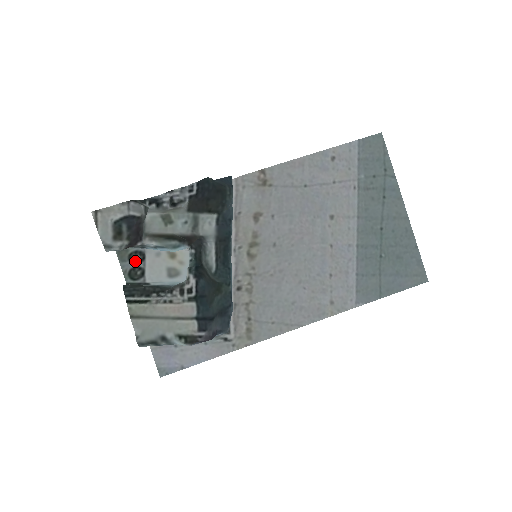
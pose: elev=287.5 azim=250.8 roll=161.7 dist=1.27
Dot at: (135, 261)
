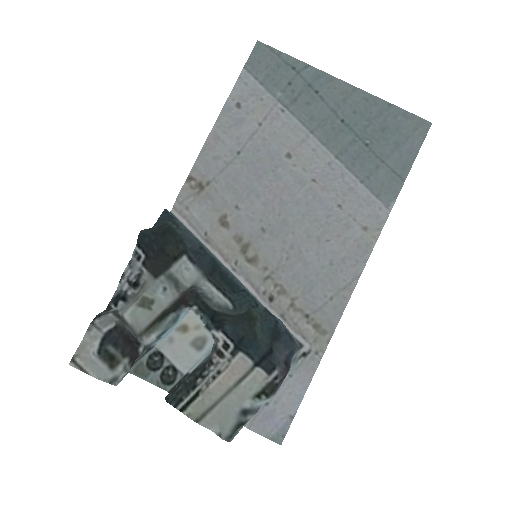
Dot at: (157, 366)
